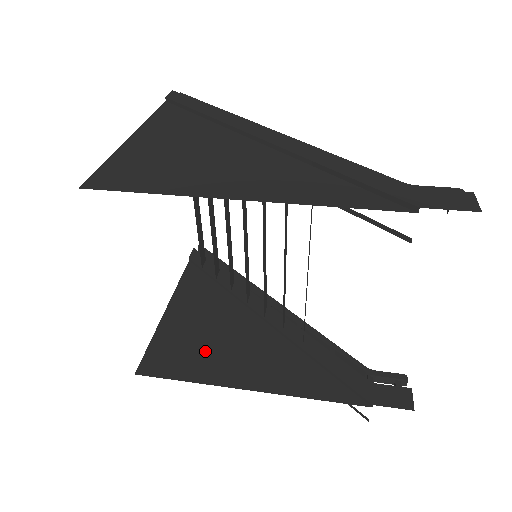
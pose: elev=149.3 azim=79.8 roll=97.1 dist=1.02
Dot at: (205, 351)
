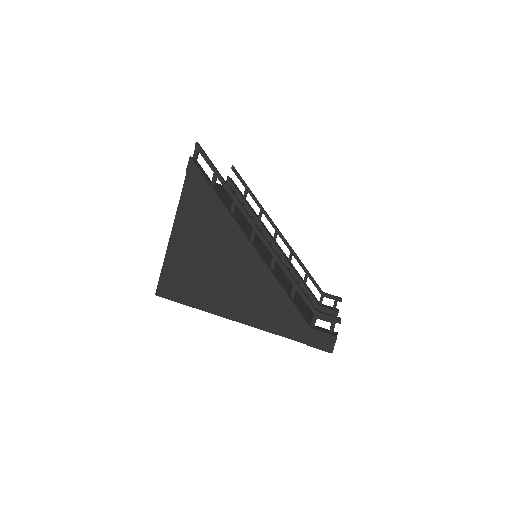
Dot at: occluded
